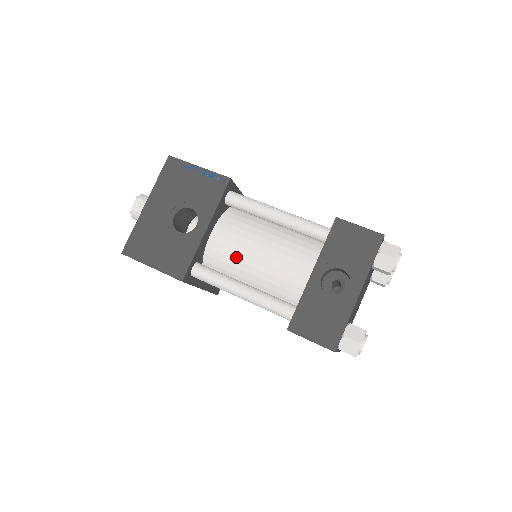
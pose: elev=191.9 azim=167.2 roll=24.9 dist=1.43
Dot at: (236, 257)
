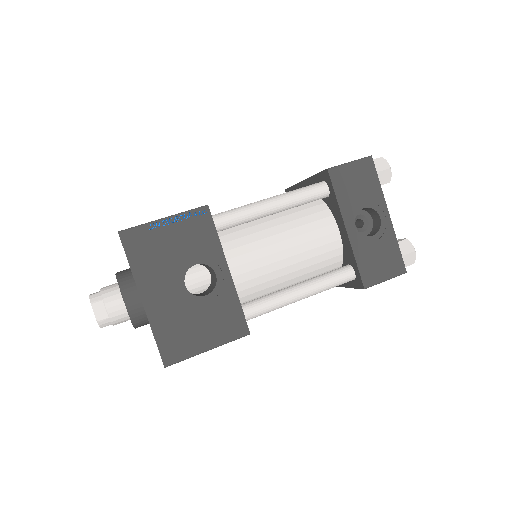
Dot at: (267, 271)
